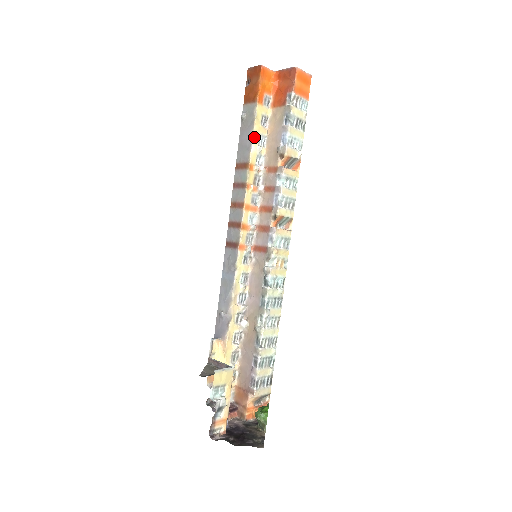
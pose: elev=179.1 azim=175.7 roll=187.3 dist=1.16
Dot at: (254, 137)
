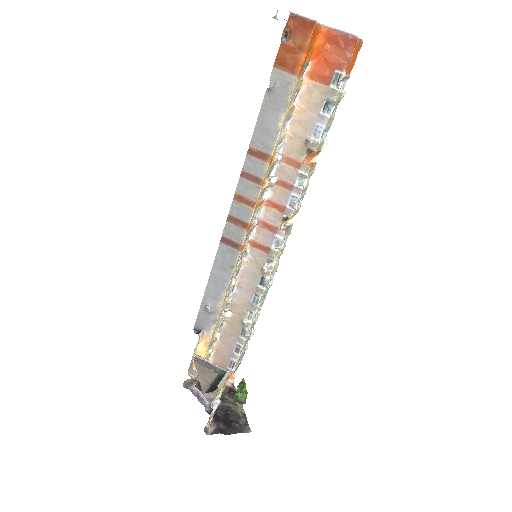
Dot at: (283, 122)
